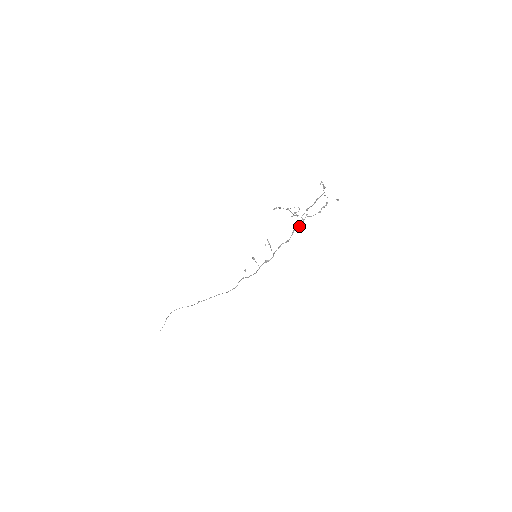
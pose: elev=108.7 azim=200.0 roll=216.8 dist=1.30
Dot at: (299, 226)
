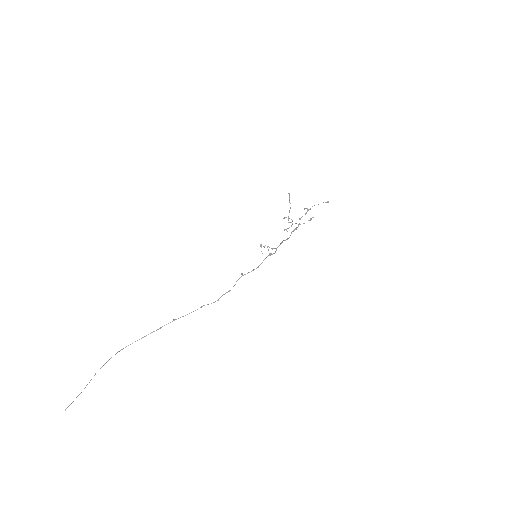
Dot at: (296, 229)
